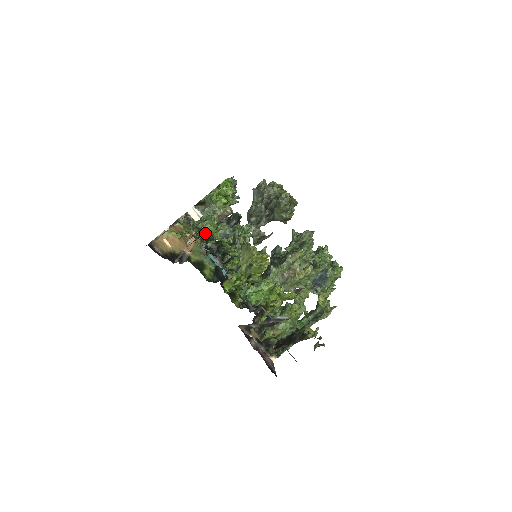
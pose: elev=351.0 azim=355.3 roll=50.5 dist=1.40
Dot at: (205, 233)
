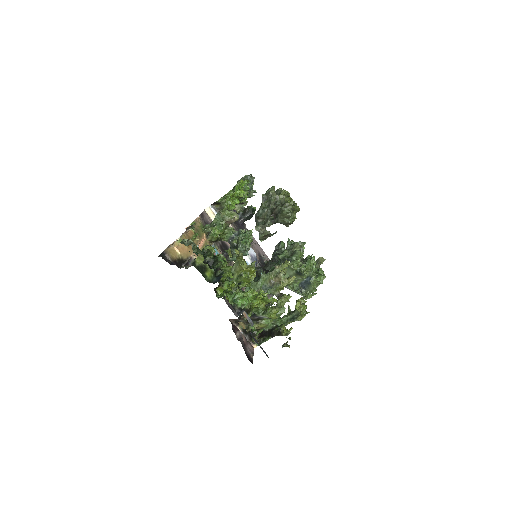
Dot at: (202, 254)
